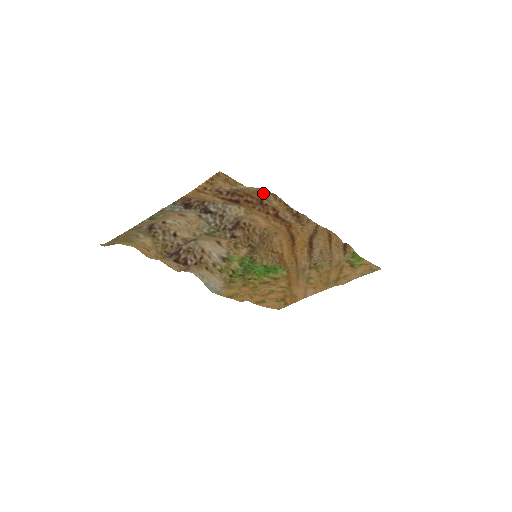
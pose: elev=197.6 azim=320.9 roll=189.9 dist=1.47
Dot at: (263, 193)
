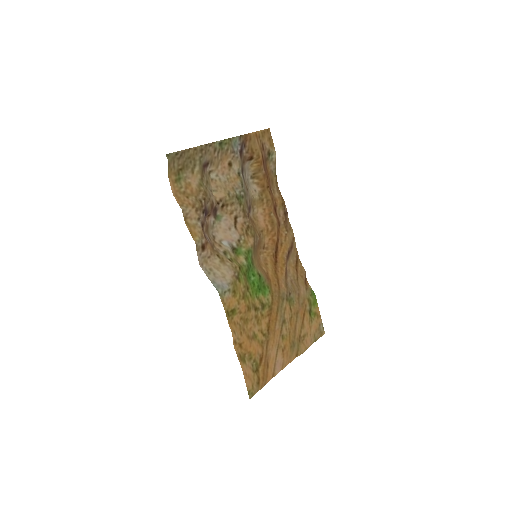
Dot at: (273, 179)
